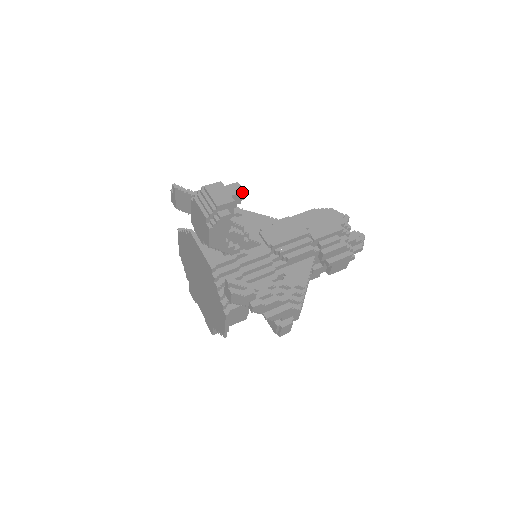
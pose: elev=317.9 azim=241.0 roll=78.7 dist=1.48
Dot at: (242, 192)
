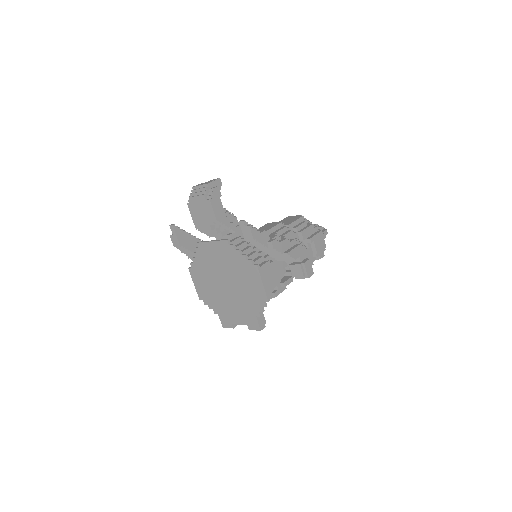
Dot at: (218, 178)
